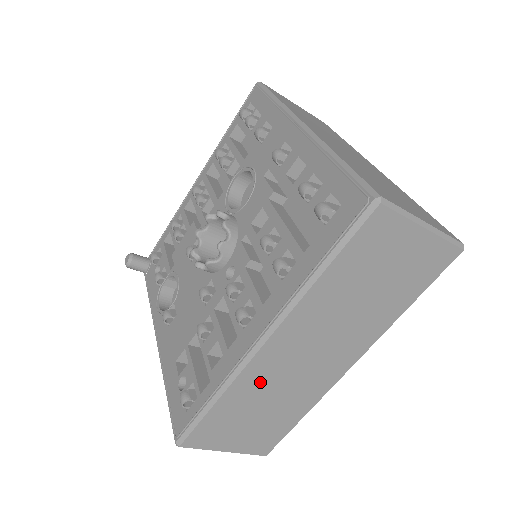
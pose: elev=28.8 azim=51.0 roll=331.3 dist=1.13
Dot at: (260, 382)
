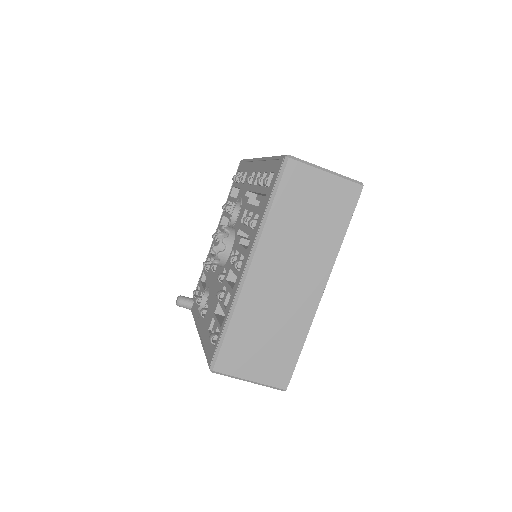
Dot at: (257, 304)
